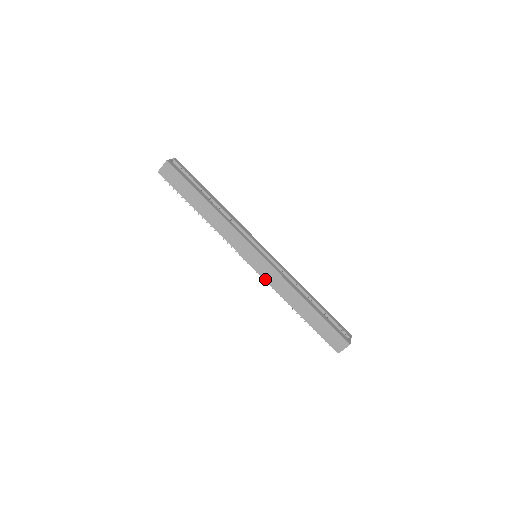
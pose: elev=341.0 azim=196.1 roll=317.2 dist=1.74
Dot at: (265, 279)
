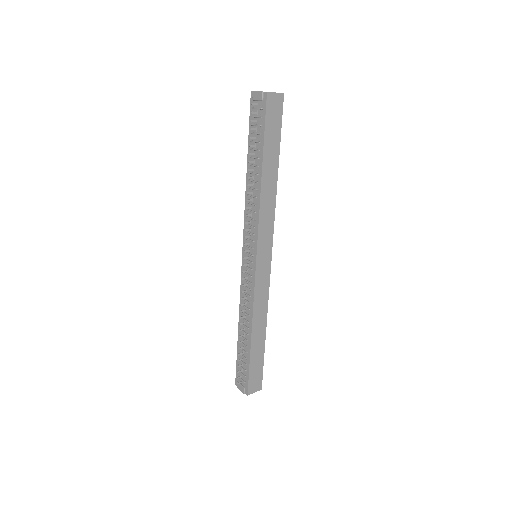
Dot at: (255, 286)
